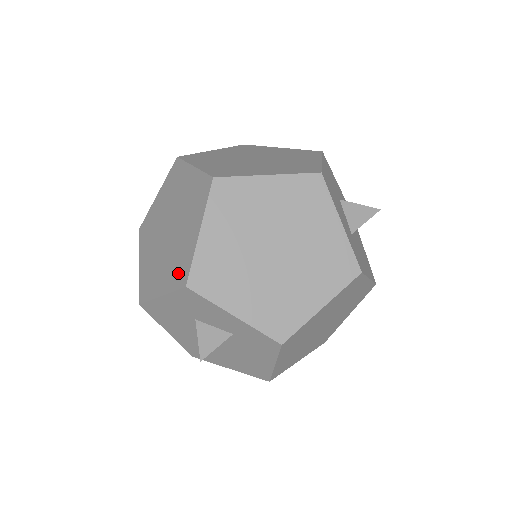
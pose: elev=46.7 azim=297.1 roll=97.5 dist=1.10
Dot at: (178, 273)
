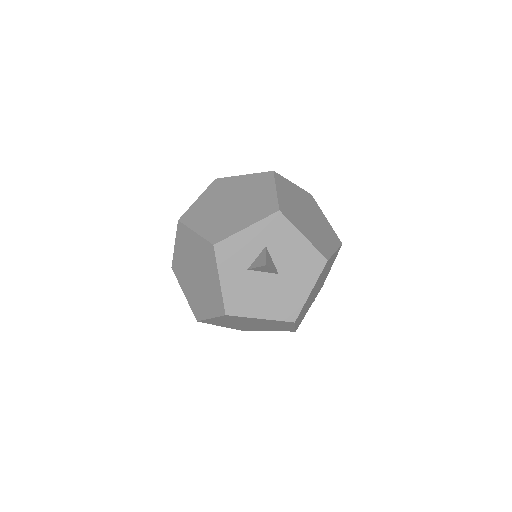
Dot at: (209, 256)
